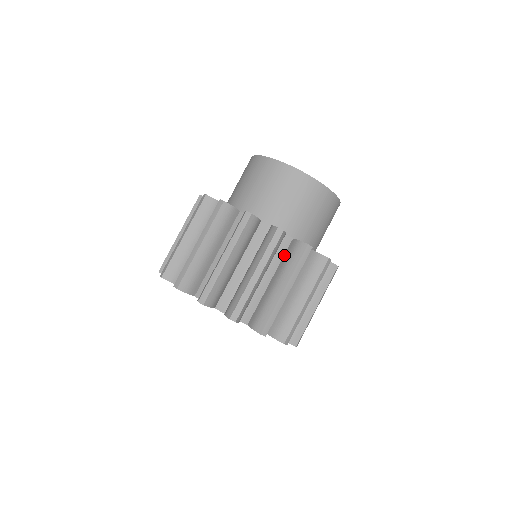
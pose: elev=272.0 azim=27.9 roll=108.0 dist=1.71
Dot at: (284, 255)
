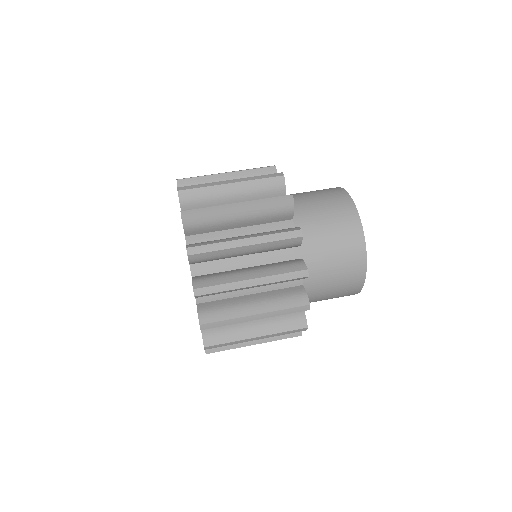
Dot at: (283, 288)
